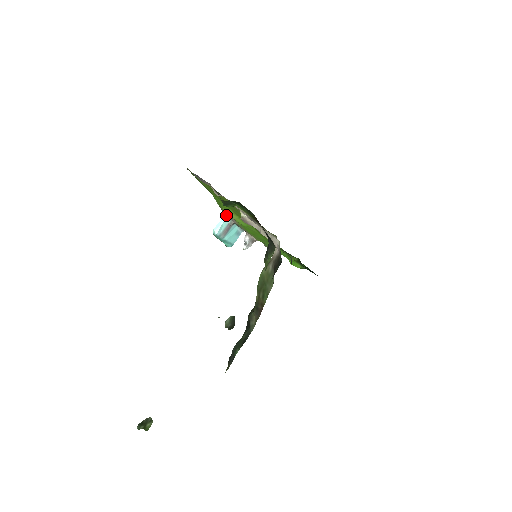
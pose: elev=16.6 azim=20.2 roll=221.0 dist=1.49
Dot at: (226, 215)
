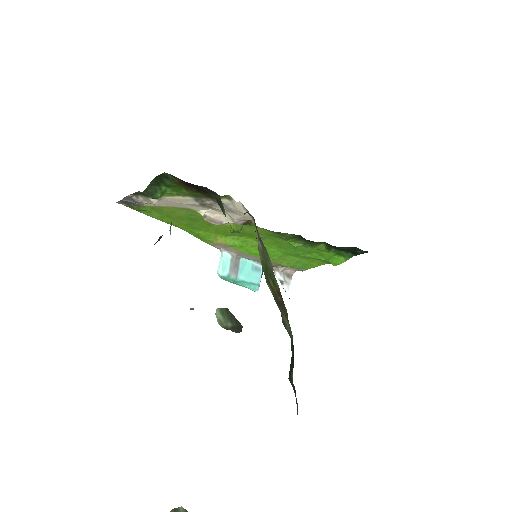
Dot at: (221, 250)
